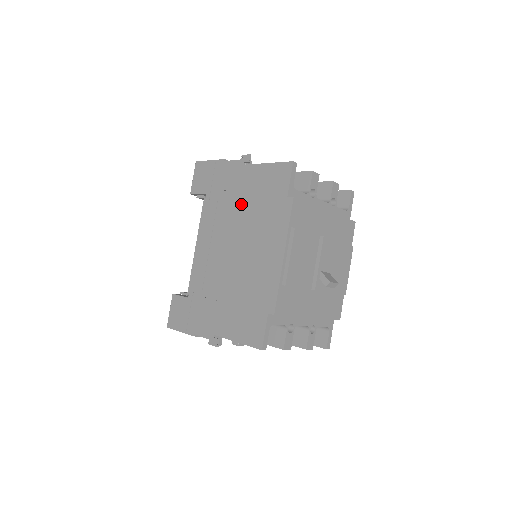
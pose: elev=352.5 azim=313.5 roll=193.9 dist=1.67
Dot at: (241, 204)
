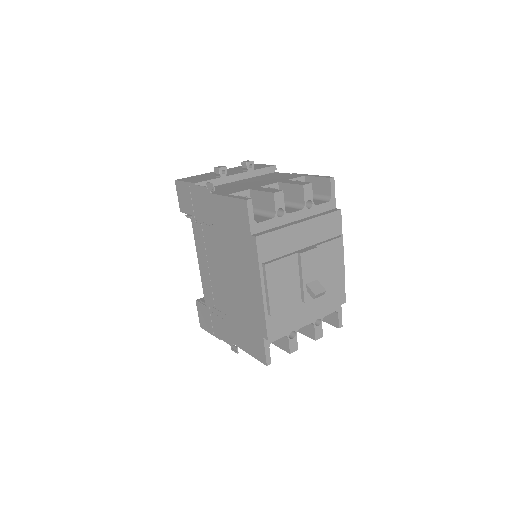
Dot at: (219, 233)
